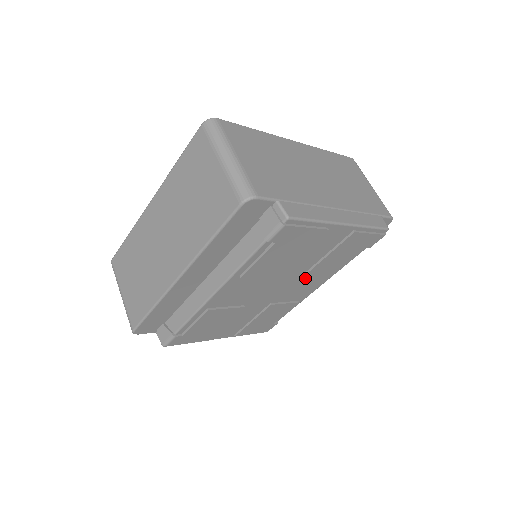
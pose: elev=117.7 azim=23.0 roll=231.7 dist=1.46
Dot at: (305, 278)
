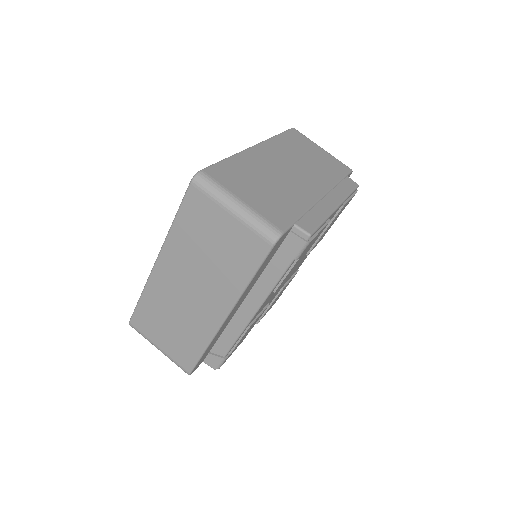
Dot at: occluded
